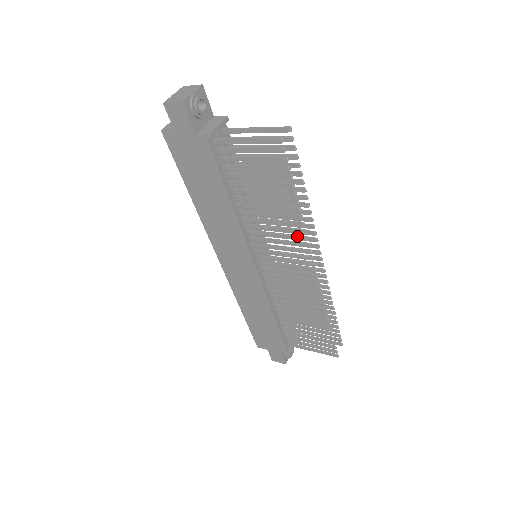
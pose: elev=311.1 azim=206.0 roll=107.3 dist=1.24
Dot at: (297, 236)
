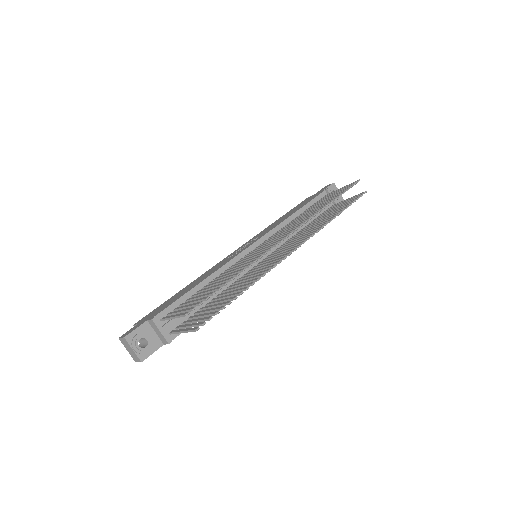
Dot at: occluded
